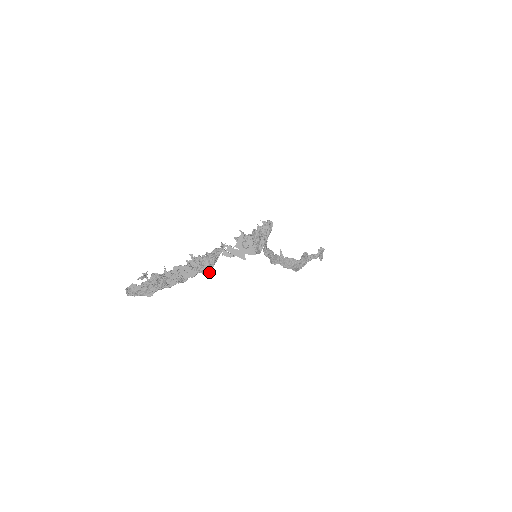
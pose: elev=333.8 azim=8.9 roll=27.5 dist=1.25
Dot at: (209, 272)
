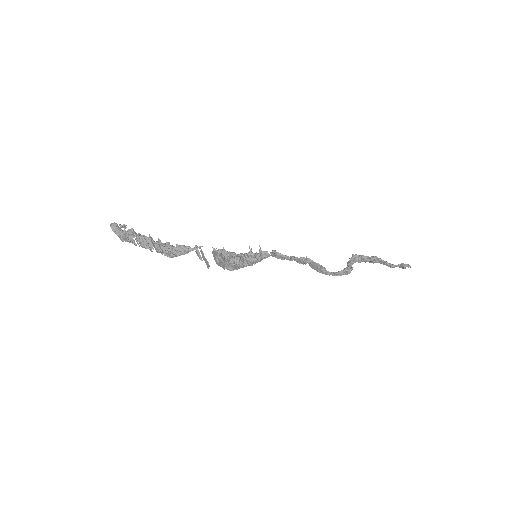
Dot at: (171, 257)
